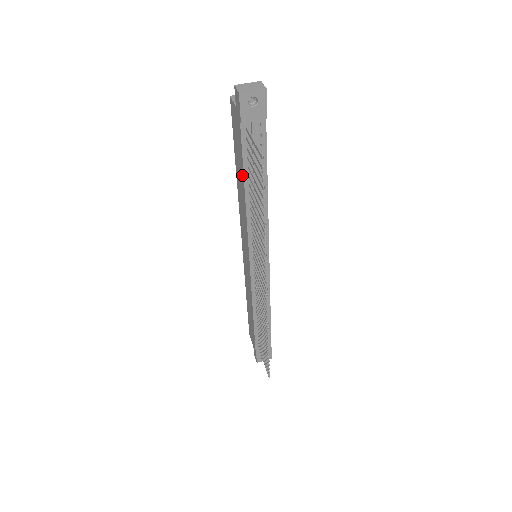
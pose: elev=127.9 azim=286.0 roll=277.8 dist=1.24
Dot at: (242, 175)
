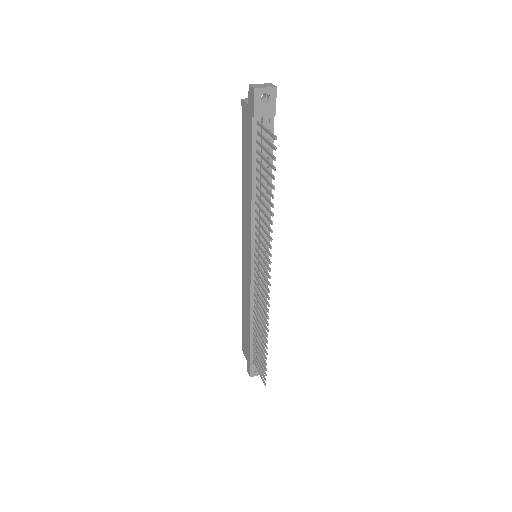
Dot at: (250, 169)
